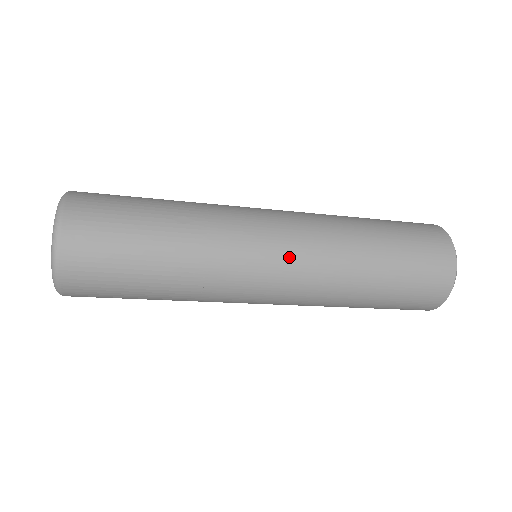
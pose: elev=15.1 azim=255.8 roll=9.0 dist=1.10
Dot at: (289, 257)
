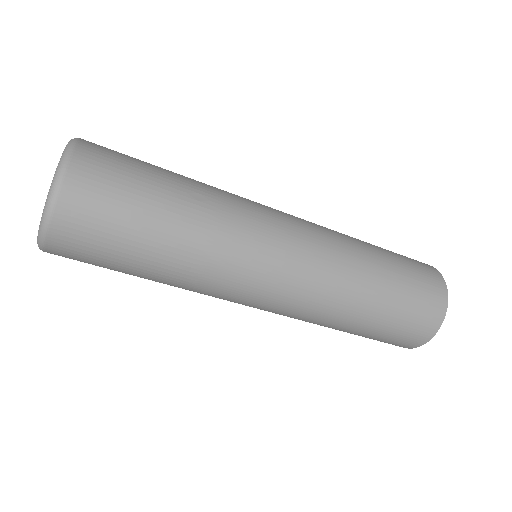
Dot at: (297, 261)
